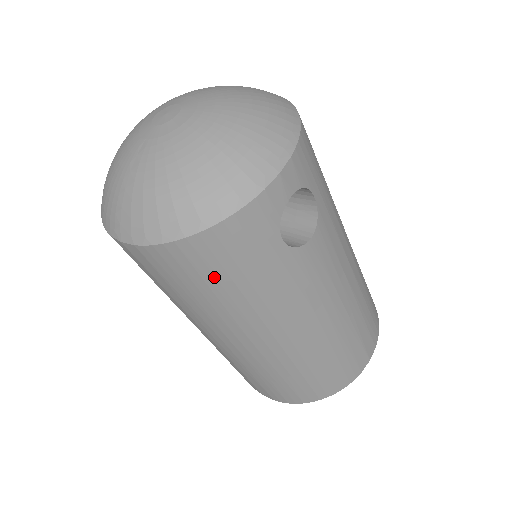
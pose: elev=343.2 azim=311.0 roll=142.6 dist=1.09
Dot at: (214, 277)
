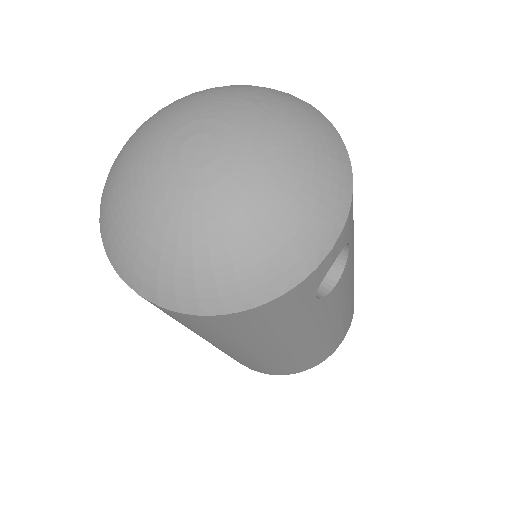
Dot at: (241, 331)
